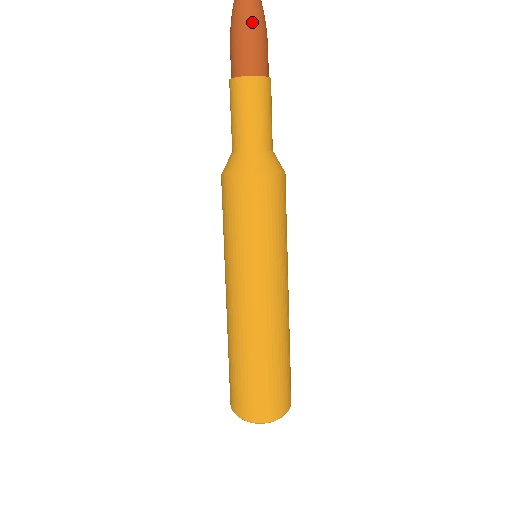
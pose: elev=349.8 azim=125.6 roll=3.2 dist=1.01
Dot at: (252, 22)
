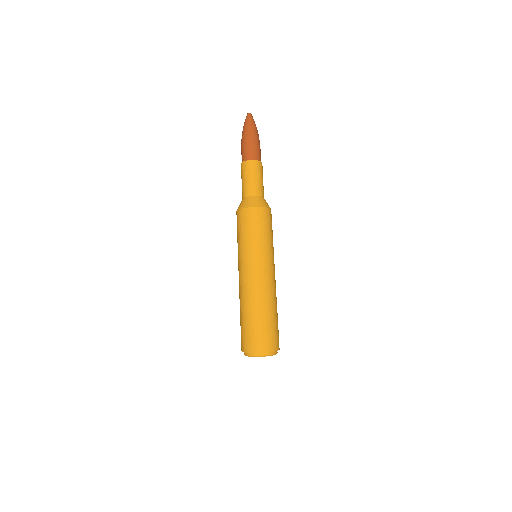
Dot at: occluded
